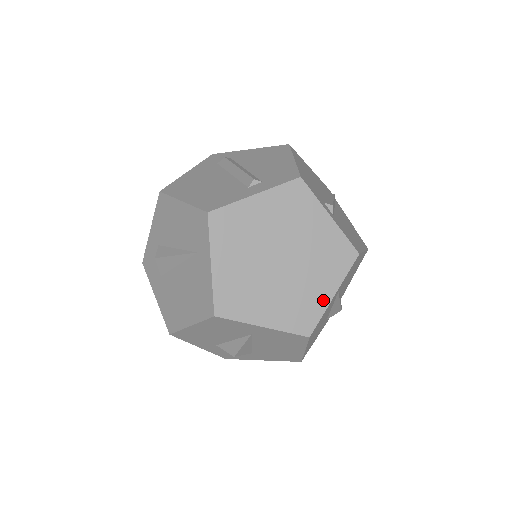
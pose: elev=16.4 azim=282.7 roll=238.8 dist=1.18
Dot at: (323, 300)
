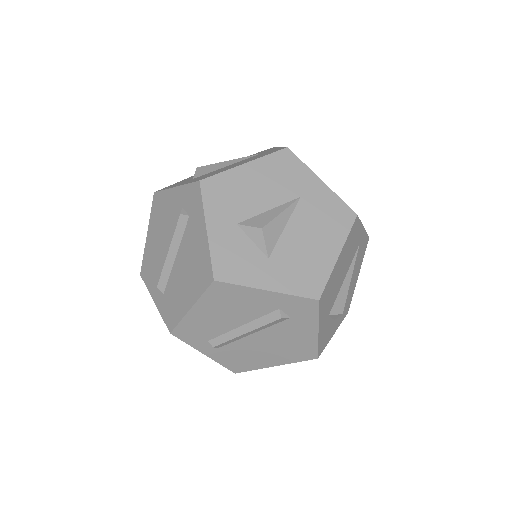
Dot at: occluded
